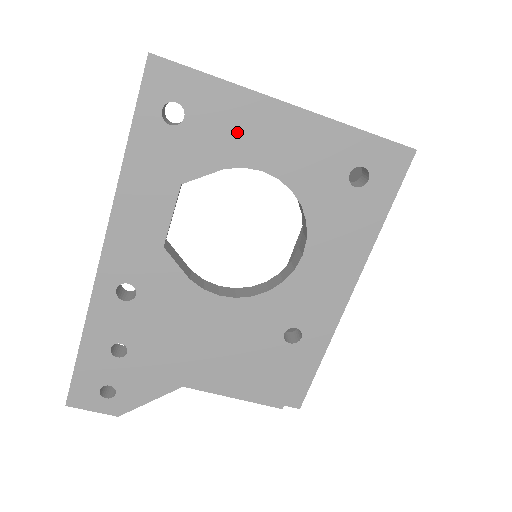
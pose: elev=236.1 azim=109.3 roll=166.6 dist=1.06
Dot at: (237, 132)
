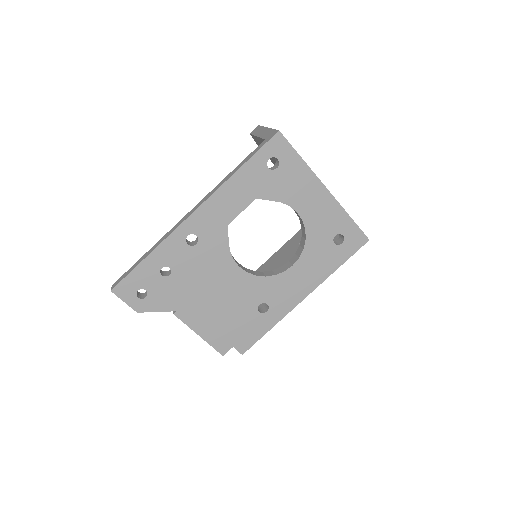
Dot at: (297, 188)
